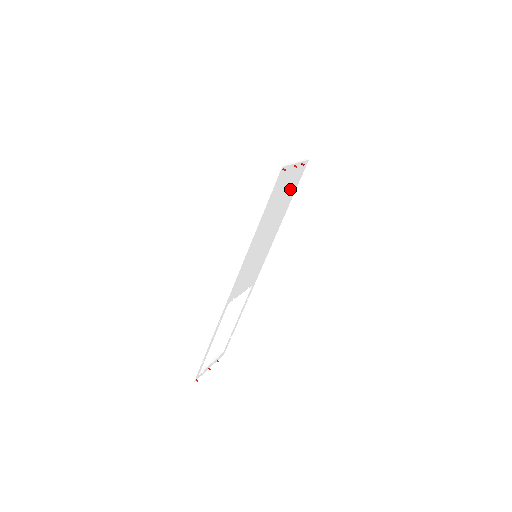
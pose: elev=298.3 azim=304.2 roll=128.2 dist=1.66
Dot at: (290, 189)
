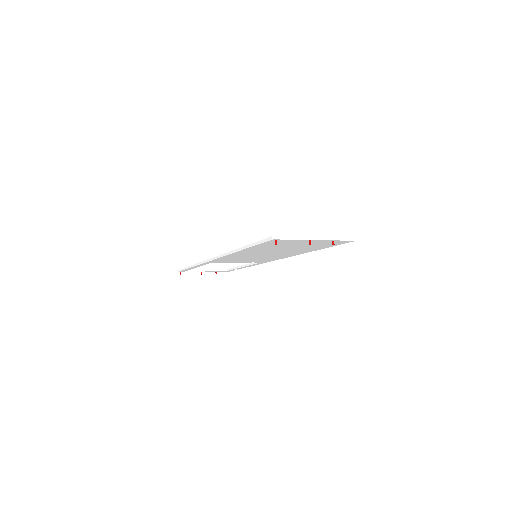
Dot at: (314, 245)
